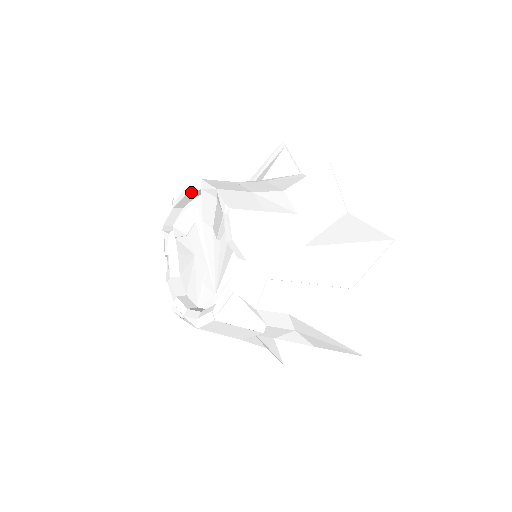
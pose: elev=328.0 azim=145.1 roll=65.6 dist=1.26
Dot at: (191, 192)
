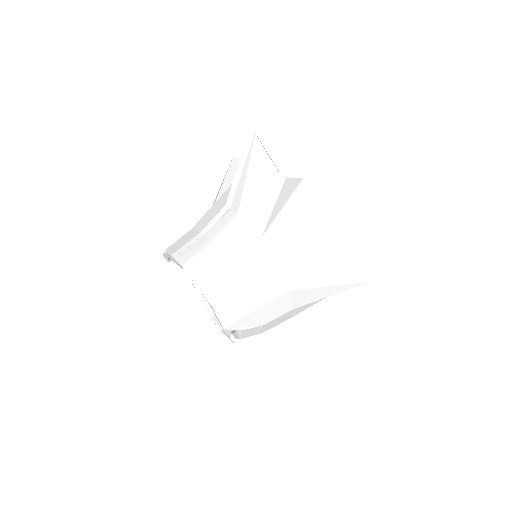
Dot at: (178, 265)
